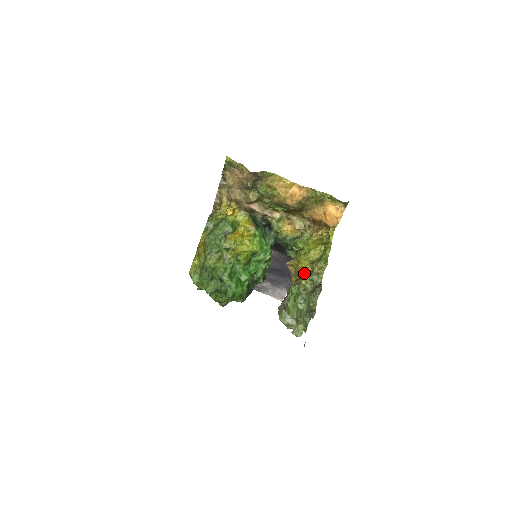
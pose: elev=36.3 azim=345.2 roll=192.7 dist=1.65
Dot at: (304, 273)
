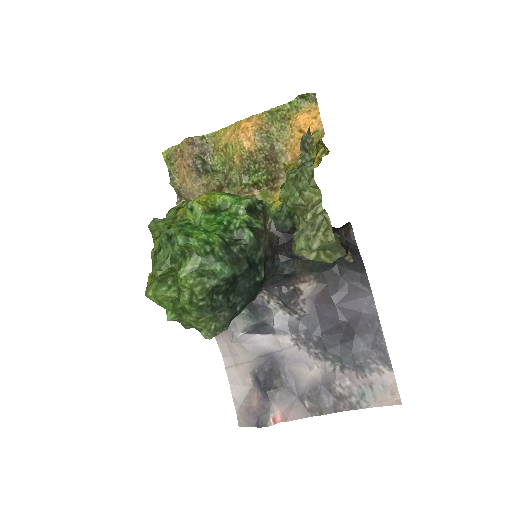
Dot at: (294, 167)
